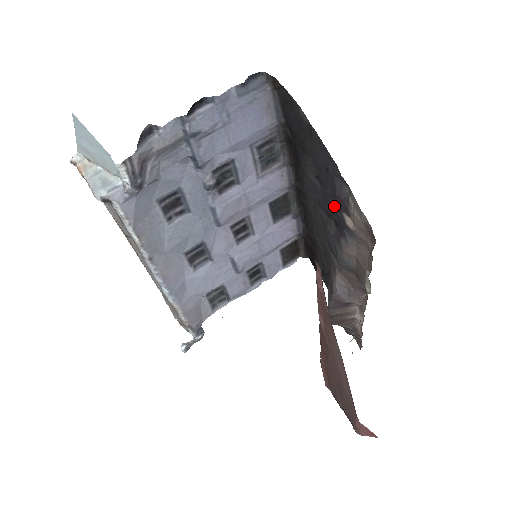
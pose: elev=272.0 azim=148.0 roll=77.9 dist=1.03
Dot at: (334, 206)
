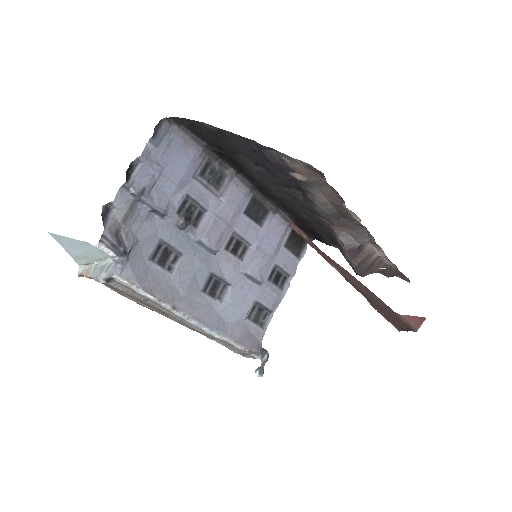
Dot at: (282, 175)
